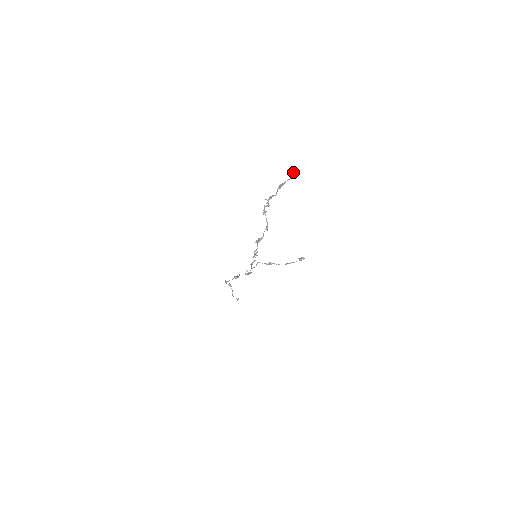
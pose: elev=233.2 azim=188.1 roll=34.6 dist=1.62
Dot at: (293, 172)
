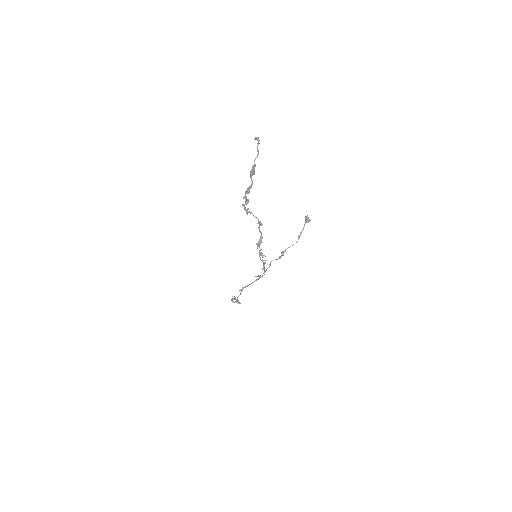
Dot at: occluded
